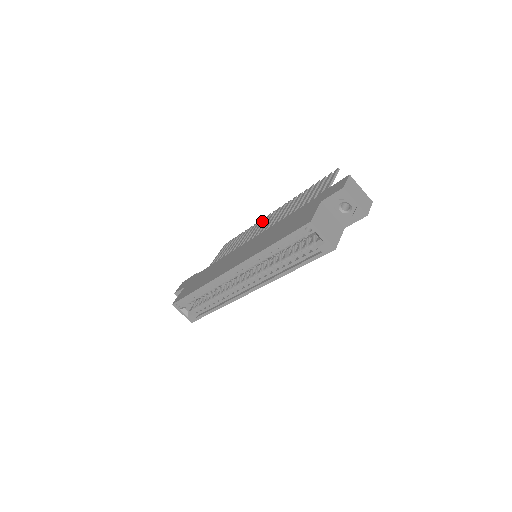
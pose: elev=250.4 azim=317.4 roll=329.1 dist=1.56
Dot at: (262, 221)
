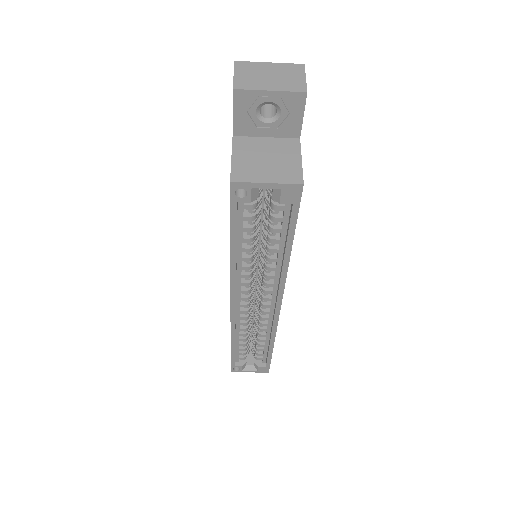
Dot at: occluded
